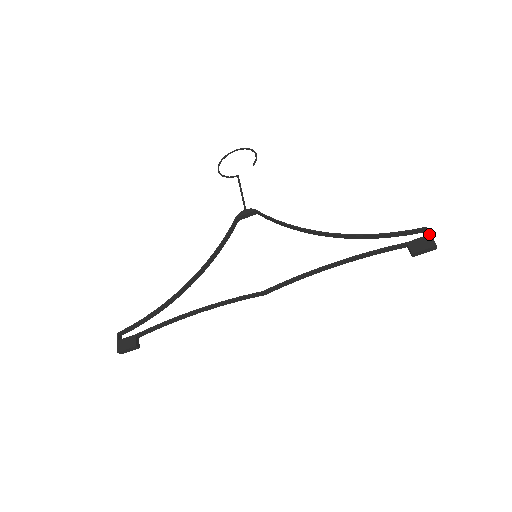
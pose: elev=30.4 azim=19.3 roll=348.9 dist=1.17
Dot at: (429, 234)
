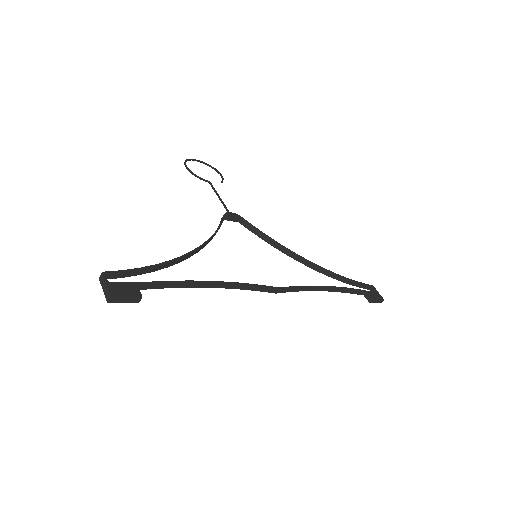
Dot at: occluded
